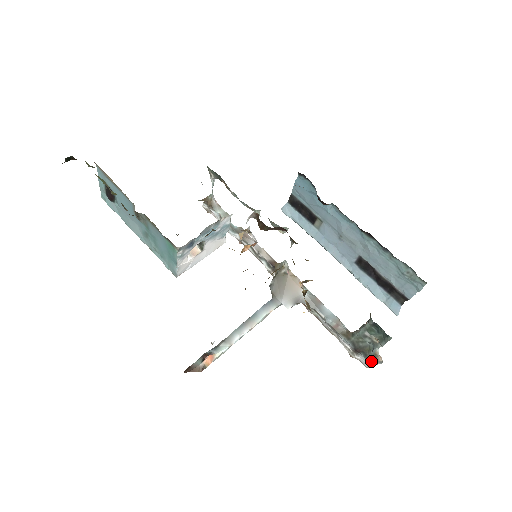
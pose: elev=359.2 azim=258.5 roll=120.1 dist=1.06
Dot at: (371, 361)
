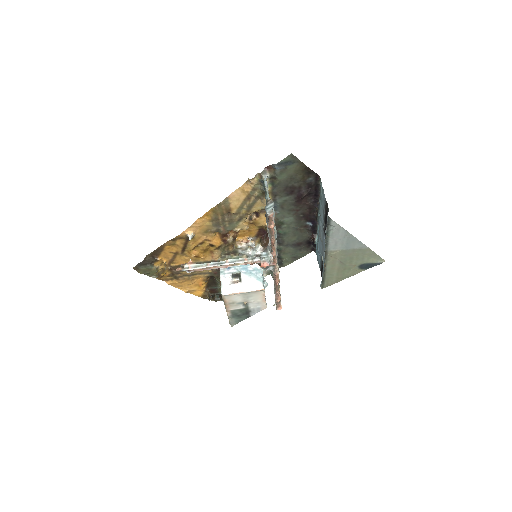
Dot at: (266, 206)
